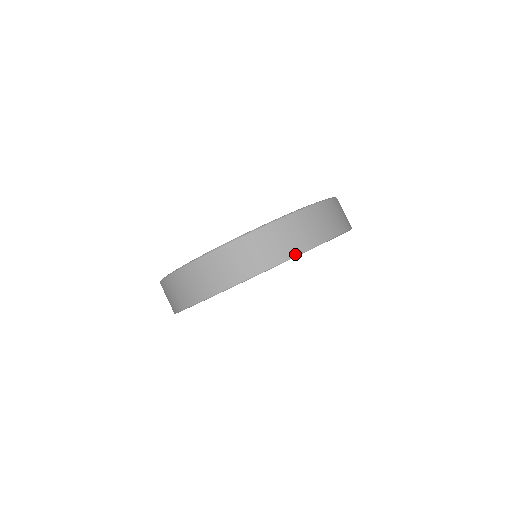
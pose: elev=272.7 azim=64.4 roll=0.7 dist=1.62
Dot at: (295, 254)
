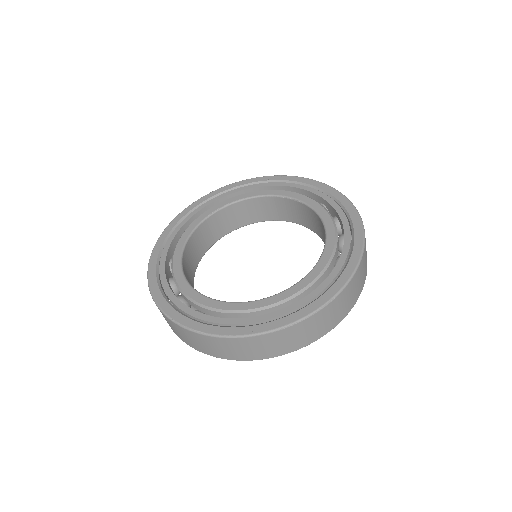
Dot at: (290, 352)
